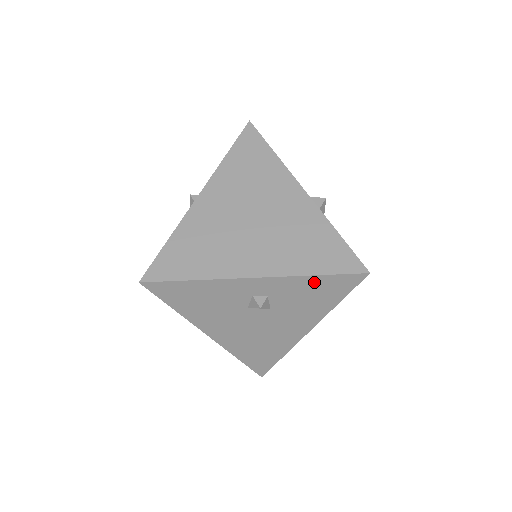
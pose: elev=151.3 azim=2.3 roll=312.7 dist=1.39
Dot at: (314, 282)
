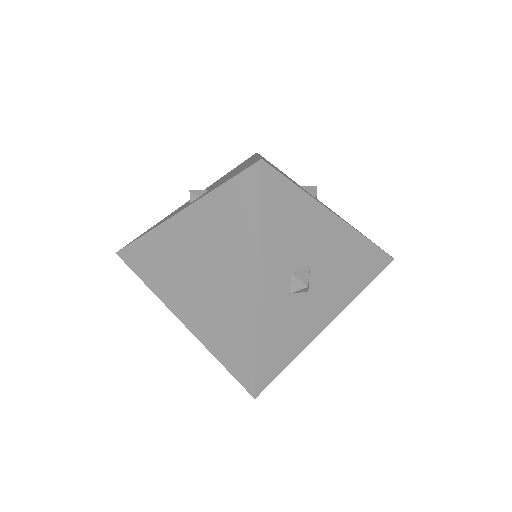
Dot at: occluded
